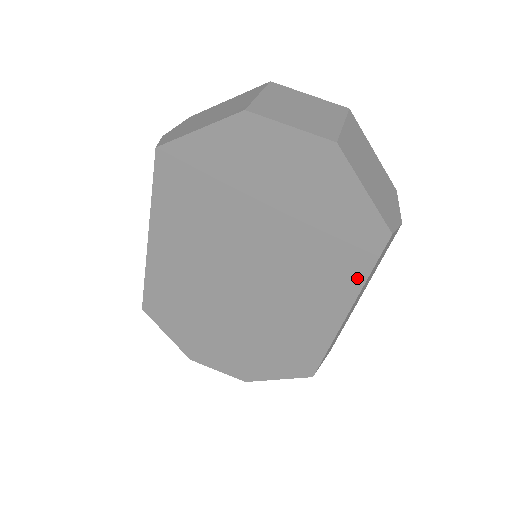
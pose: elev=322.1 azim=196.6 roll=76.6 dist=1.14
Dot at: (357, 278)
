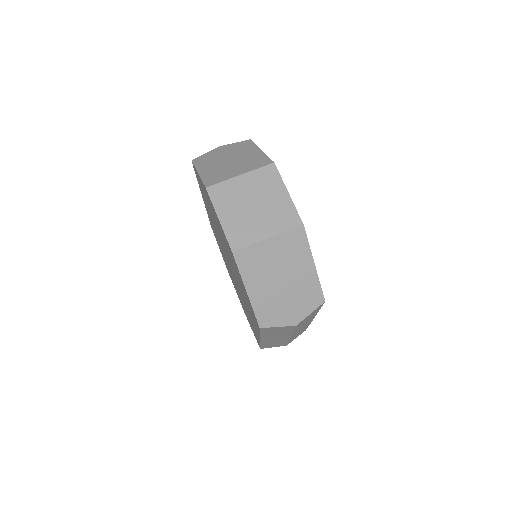
Dot at: (257, 328)
